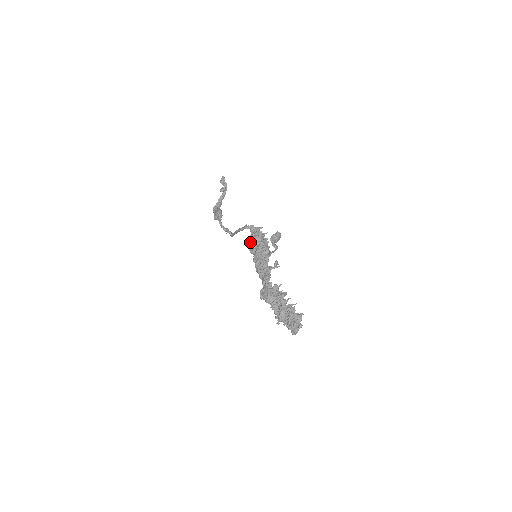
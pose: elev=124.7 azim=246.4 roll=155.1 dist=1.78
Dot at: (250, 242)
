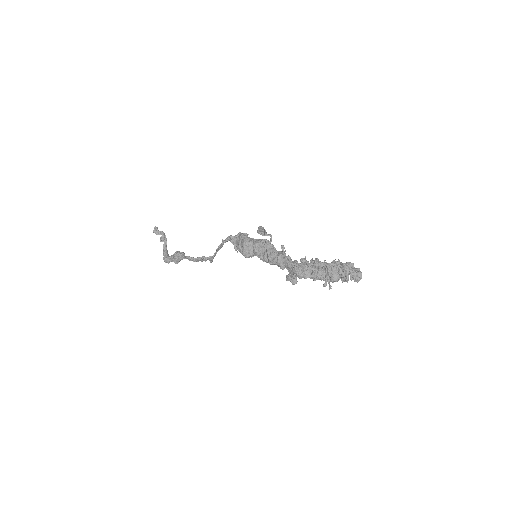
Dot at: (240, 249)
